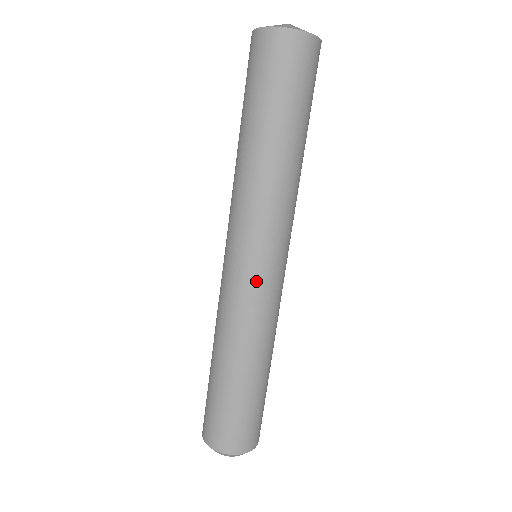
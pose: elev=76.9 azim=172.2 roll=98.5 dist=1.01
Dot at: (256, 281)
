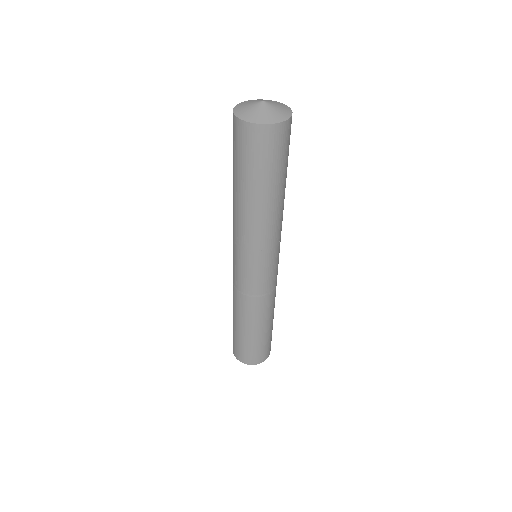
Dot at: (244, 278)
